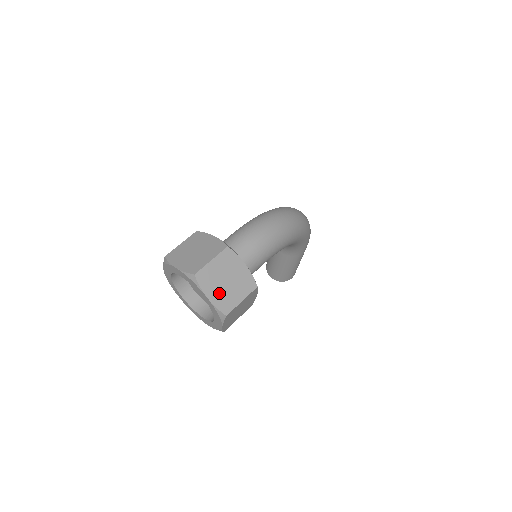
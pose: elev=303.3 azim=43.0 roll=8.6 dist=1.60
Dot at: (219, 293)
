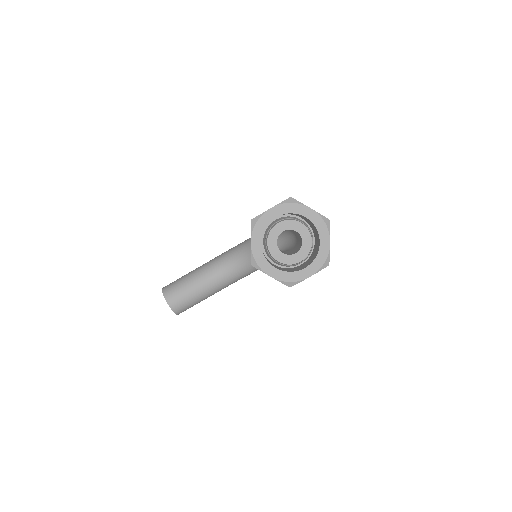
Dot at: occluded
